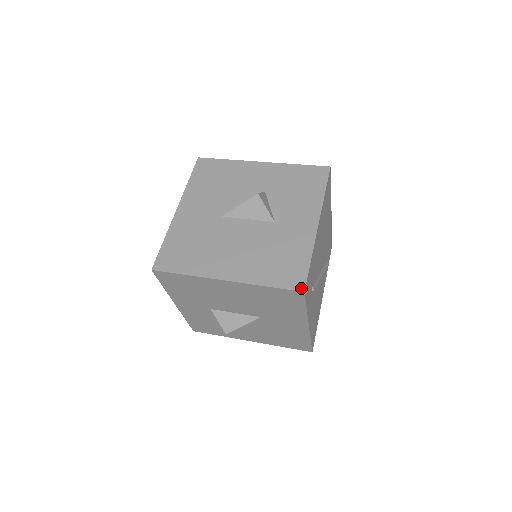
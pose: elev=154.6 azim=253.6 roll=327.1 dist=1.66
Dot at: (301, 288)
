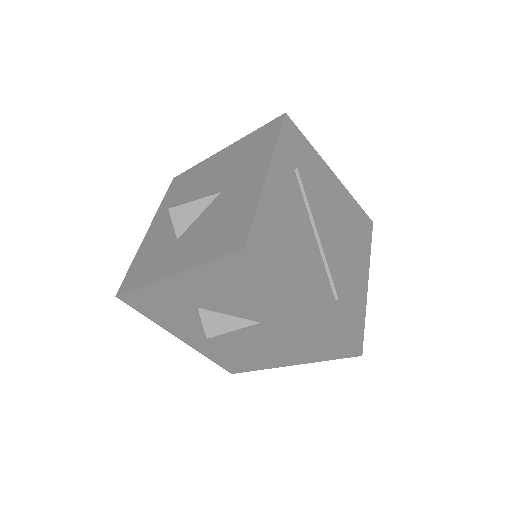
Dot at: occluded
